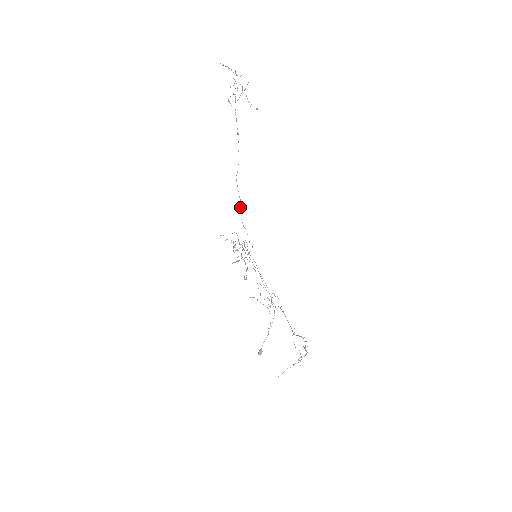
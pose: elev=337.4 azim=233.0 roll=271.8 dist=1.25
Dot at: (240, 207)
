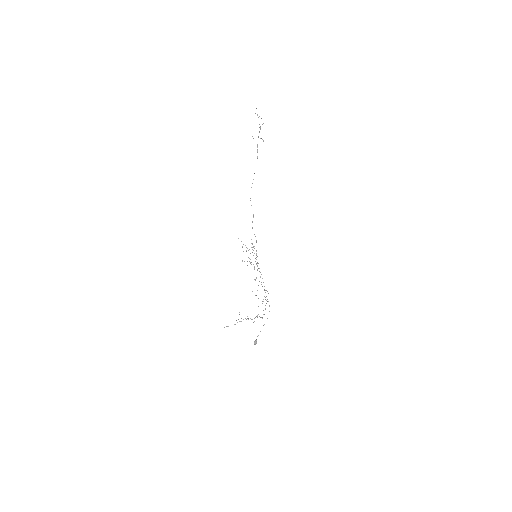
Dot at: (253, 217)
